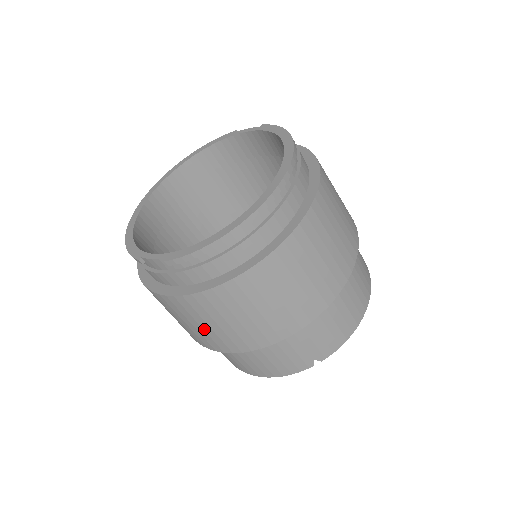
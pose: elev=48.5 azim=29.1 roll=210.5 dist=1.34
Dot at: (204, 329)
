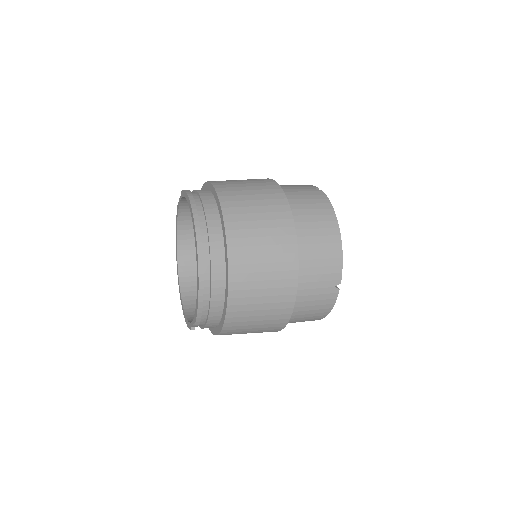
Dot at: (256, 330)
